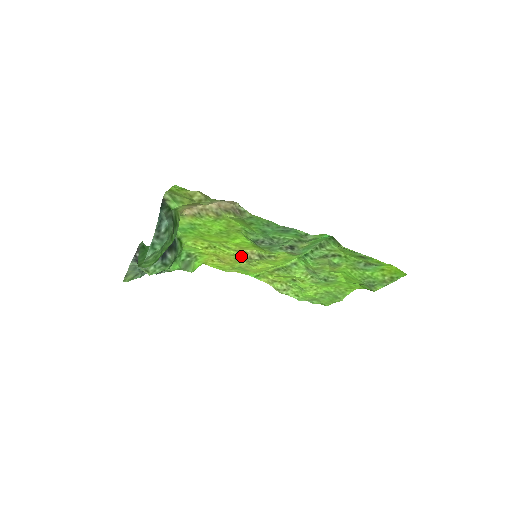
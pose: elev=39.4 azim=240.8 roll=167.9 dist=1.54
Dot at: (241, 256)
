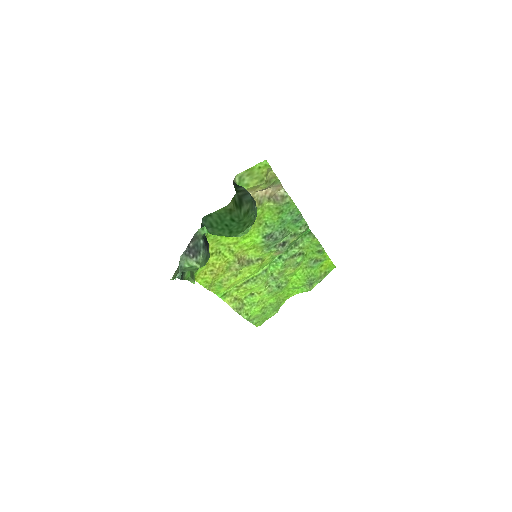
Dot at: (237, 261)
